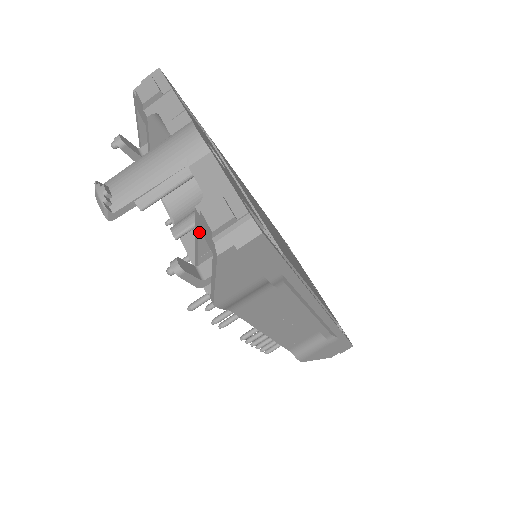
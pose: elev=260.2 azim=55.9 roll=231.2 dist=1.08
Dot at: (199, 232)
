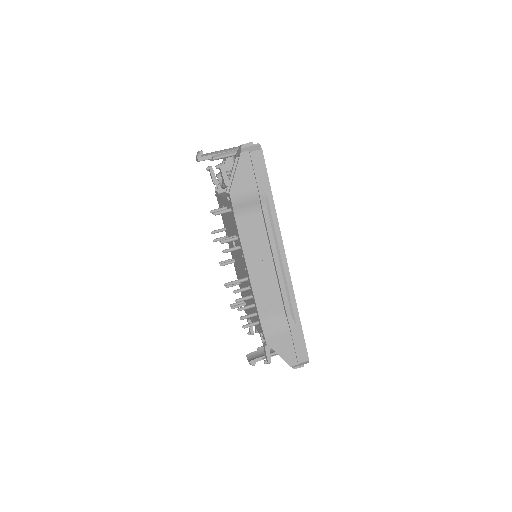
Dot at: (235, 162)
